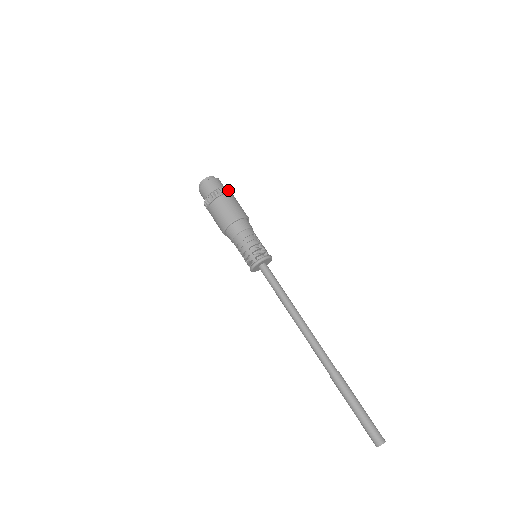
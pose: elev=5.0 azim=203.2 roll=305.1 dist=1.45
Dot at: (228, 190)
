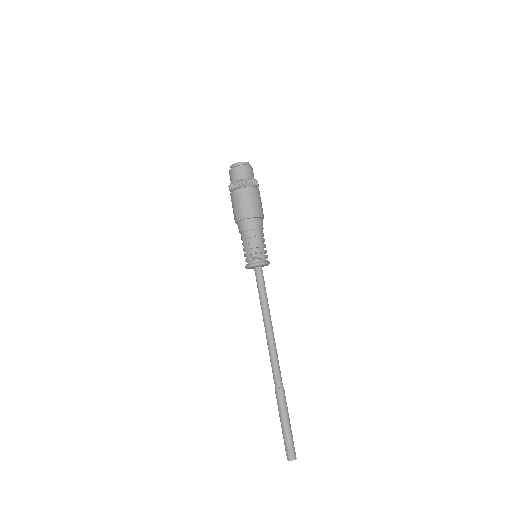
Dot at: (251, 182)
